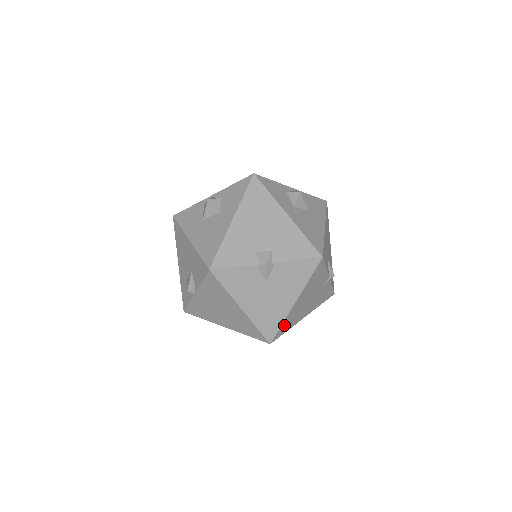
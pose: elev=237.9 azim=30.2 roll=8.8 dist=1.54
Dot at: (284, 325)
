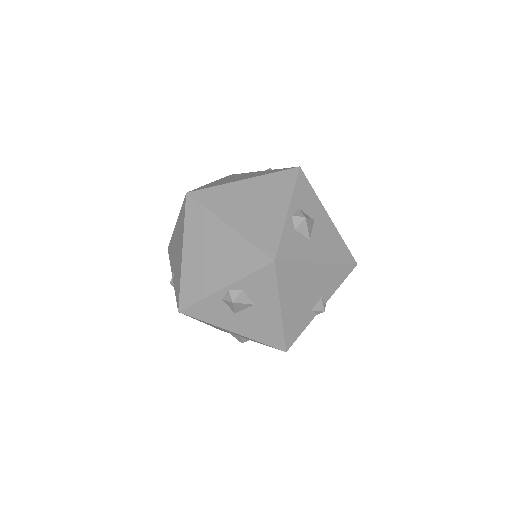
Dot at: occluded
